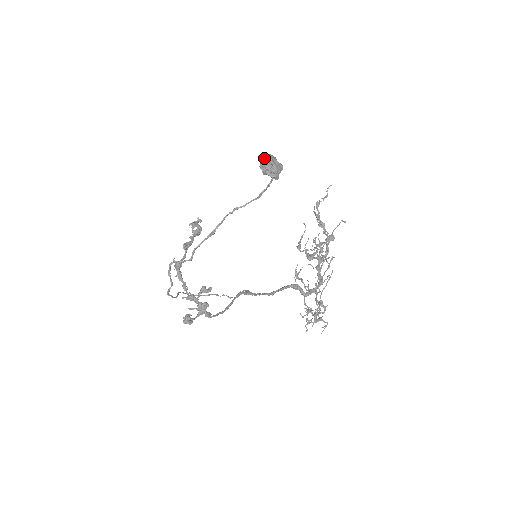
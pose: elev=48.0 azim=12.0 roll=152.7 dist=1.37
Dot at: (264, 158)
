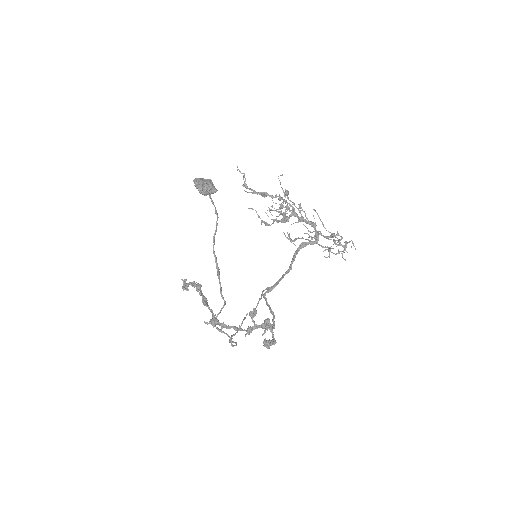
Dot at: (197, 184)
